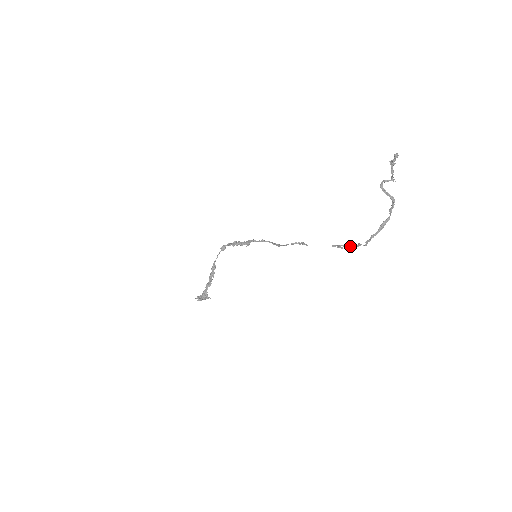
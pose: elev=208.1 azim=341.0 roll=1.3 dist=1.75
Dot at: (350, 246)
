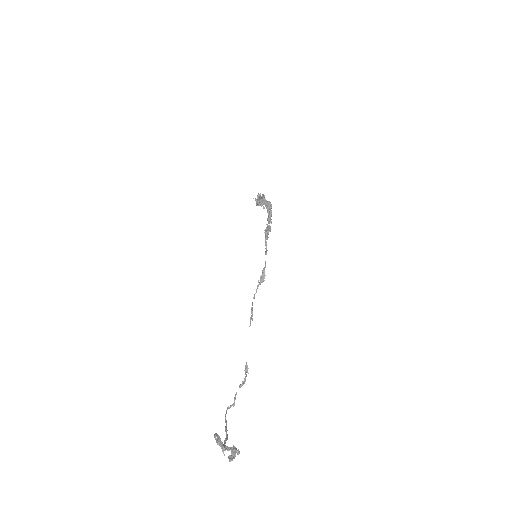
Dot at: (240, 384)
